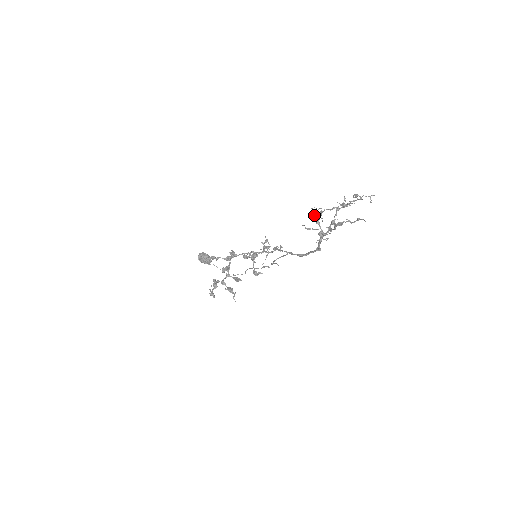
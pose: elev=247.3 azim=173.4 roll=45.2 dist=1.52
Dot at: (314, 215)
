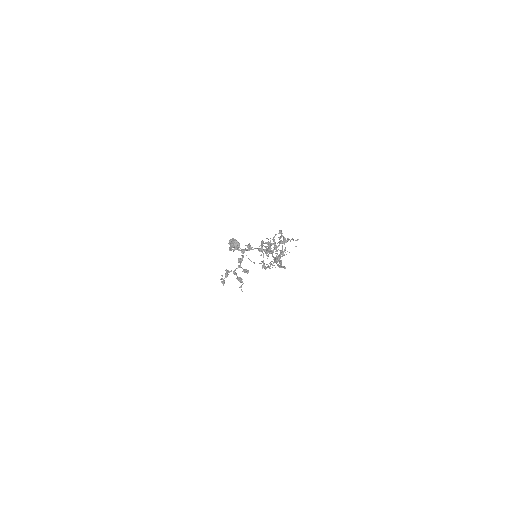
Dot at: occluded
